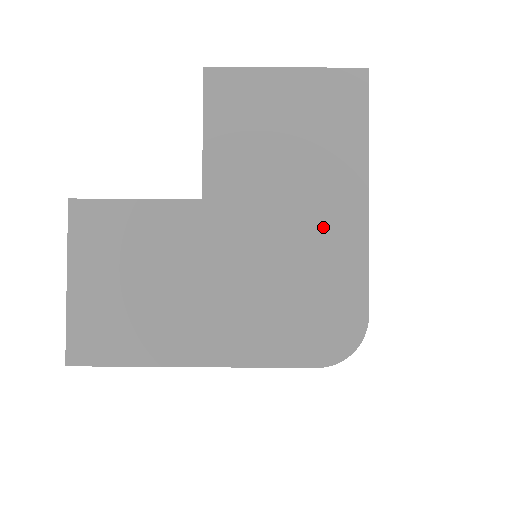
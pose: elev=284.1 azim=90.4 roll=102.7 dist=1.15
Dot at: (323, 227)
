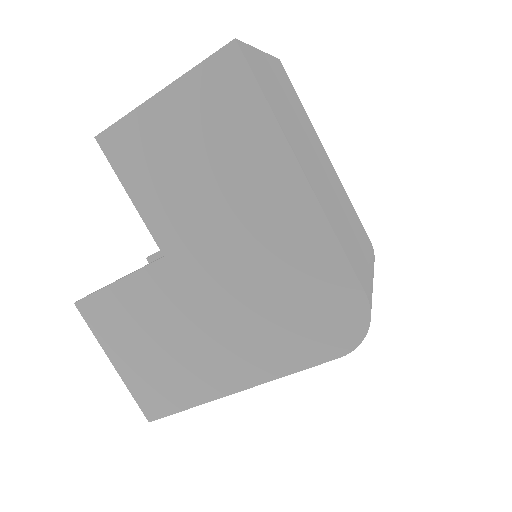
Dot at: (278, 230)
